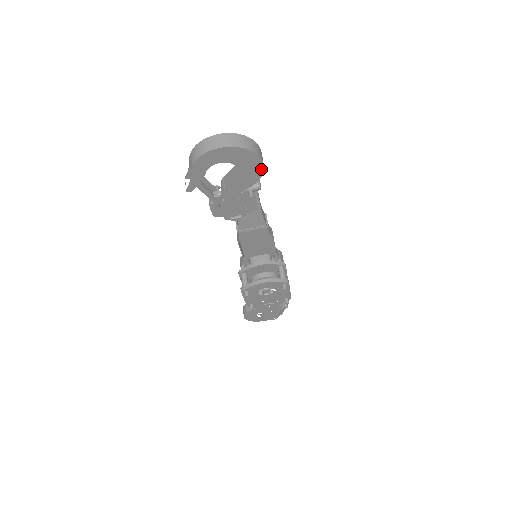
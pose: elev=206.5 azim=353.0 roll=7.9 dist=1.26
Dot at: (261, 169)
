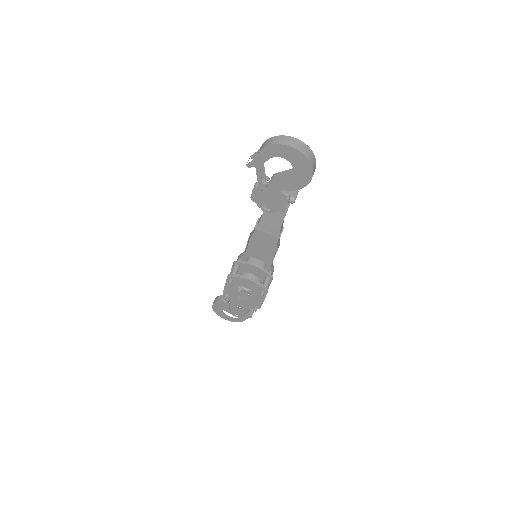
Dot at: (308, 181)
